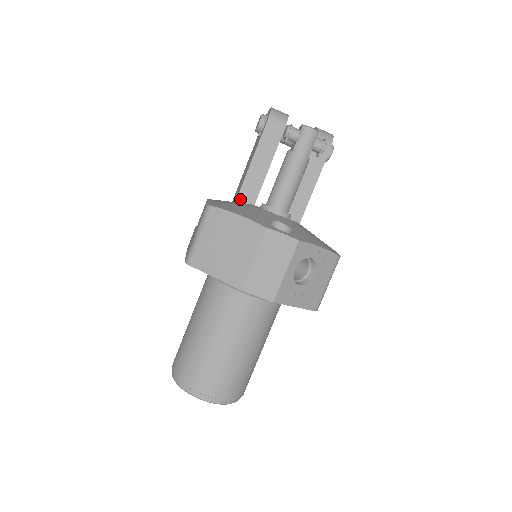
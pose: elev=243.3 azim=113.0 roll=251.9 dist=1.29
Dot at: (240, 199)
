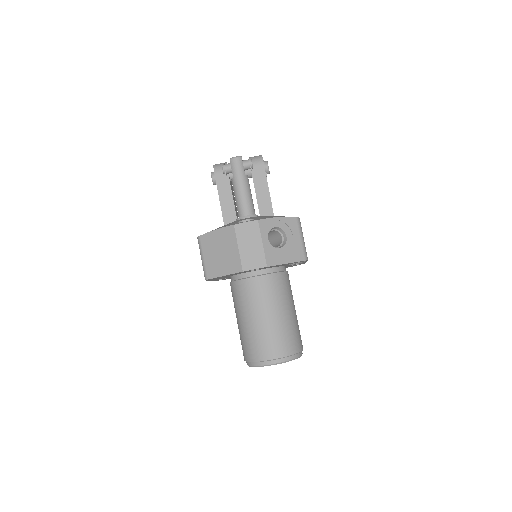
Dot at: occluded
